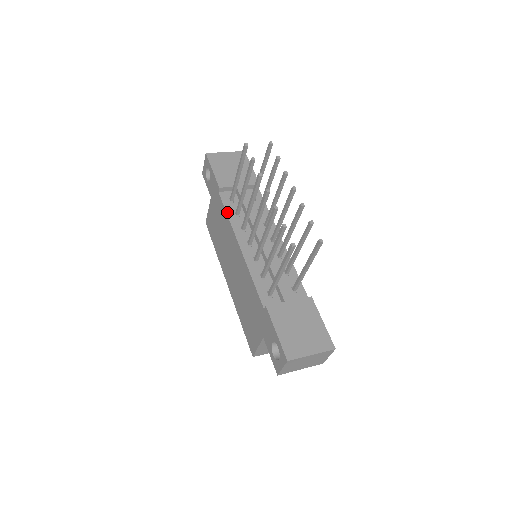
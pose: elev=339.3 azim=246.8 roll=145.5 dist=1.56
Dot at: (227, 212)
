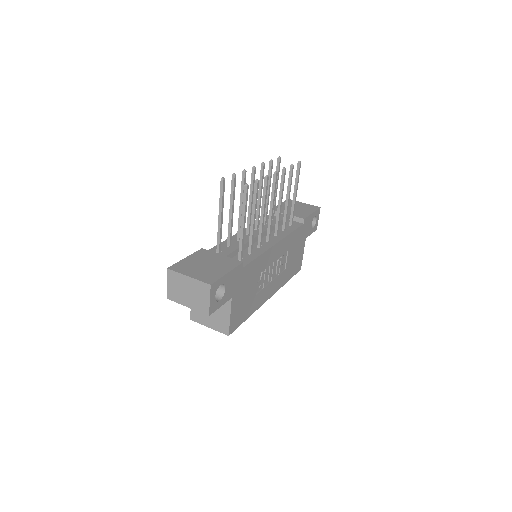
Dot at: (259, 221)
